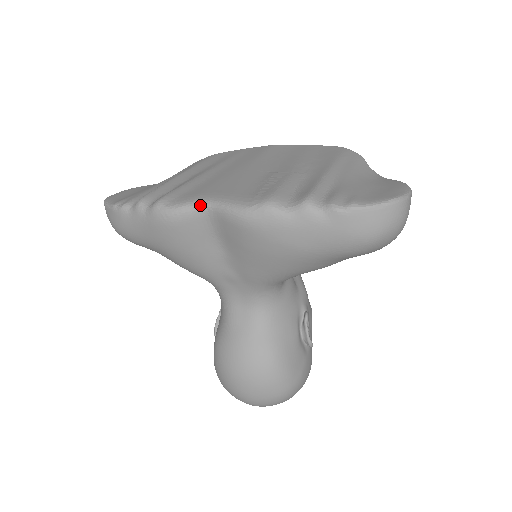
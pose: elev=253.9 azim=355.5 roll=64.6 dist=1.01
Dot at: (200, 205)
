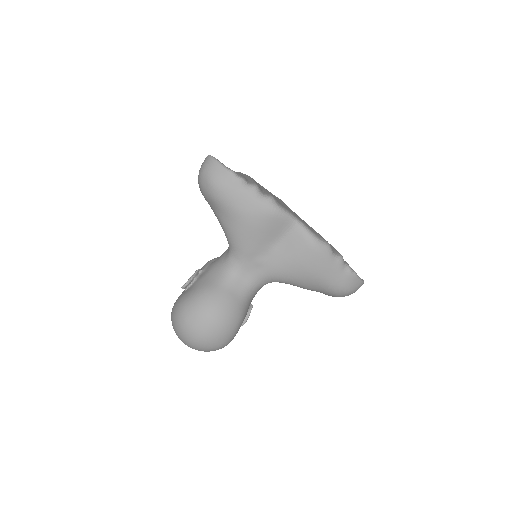
Dot at: (294, 218)
